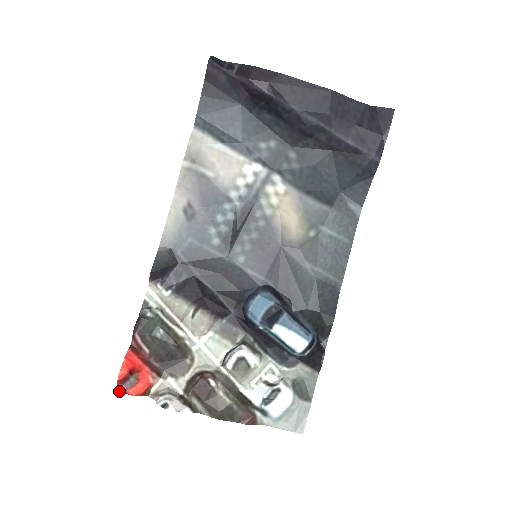
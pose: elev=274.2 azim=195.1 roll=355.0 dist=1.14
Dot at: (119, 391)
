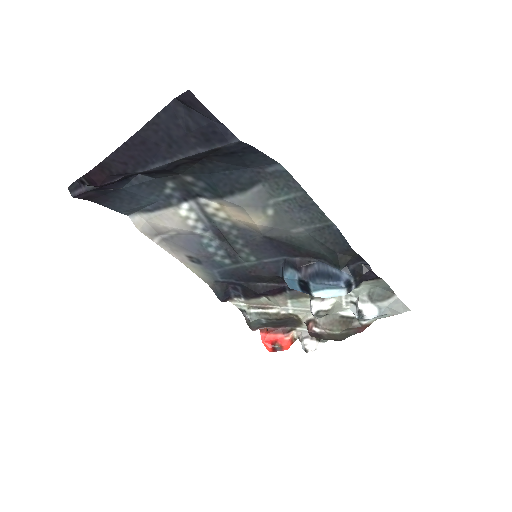
Dot at: occluded
